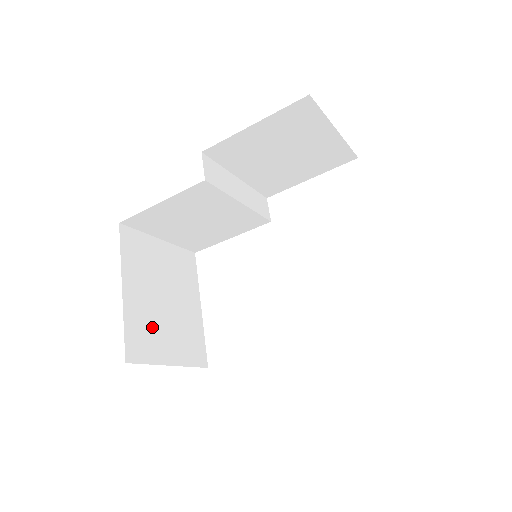
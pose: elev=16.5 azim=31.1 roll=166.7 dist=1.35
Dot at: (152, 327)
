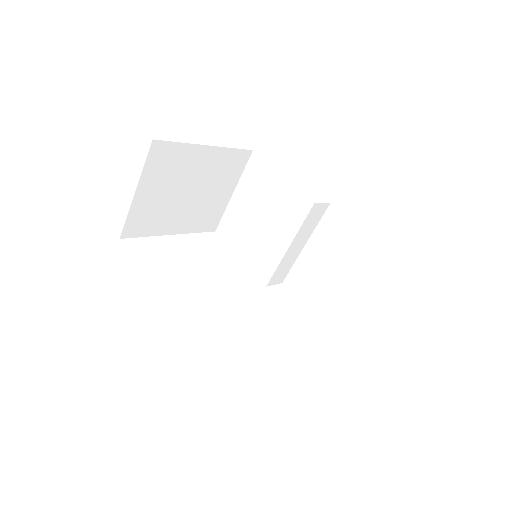
Dot at: (172, 174)
